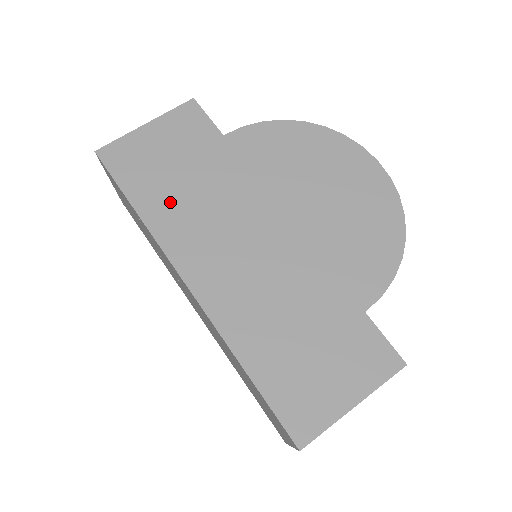
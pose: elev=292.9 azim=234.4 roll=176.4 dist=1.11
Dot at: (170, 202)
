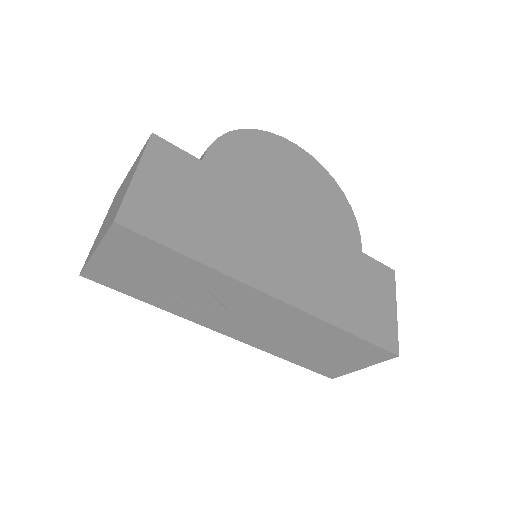
Dot at: (214, 239)
